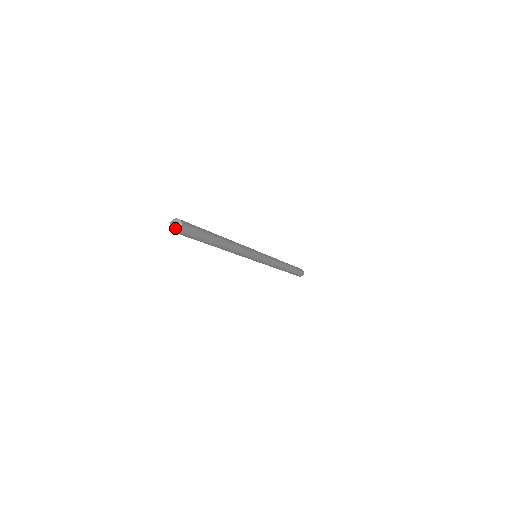
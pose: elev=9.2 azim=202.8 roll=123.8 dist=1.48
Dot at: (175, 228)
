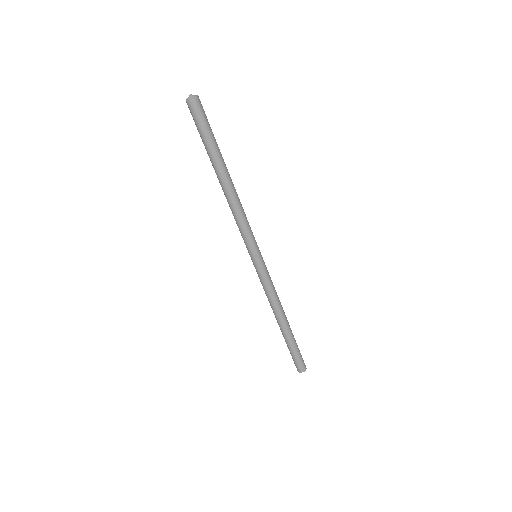
Dot at: (193, 95)
